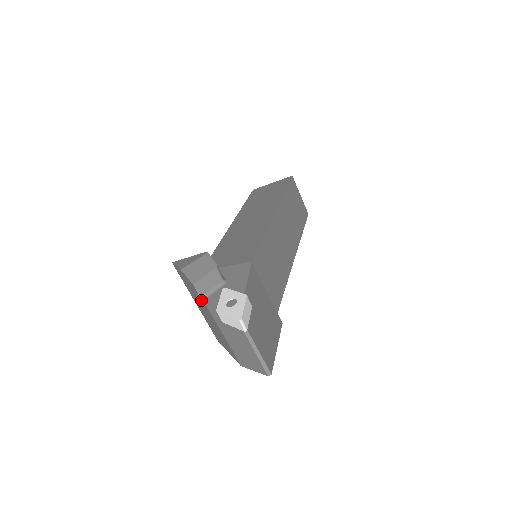
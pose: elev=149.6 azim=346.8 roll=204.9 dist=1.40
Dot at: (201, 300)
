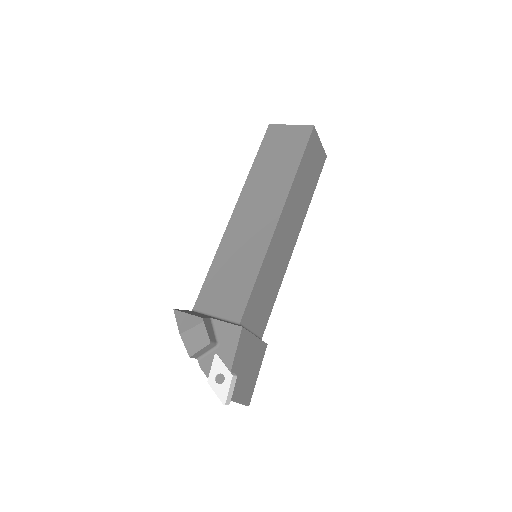
Dot at: (197, 357)
